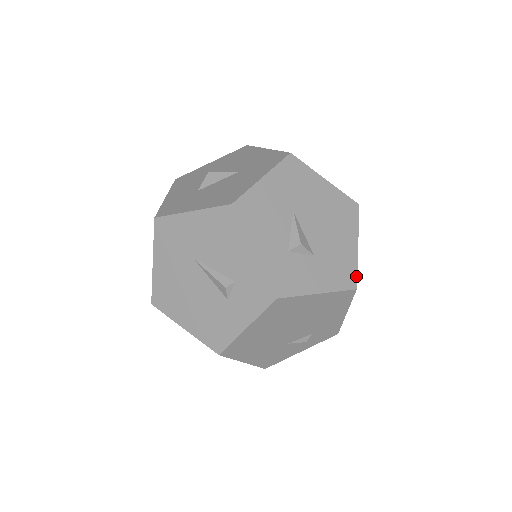
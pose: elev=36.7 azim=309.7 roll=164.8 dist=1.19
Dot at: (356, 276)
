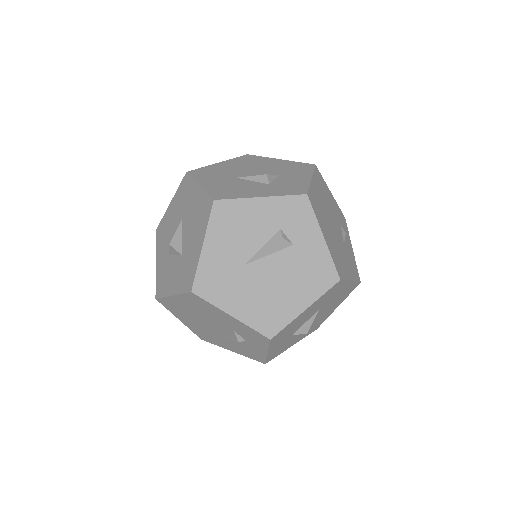
Dot at: (305, 163)
